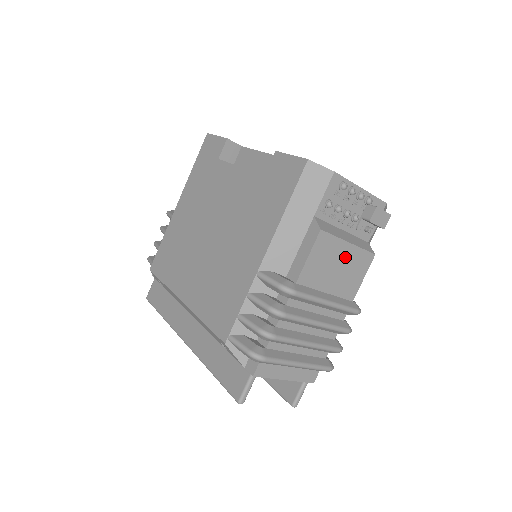
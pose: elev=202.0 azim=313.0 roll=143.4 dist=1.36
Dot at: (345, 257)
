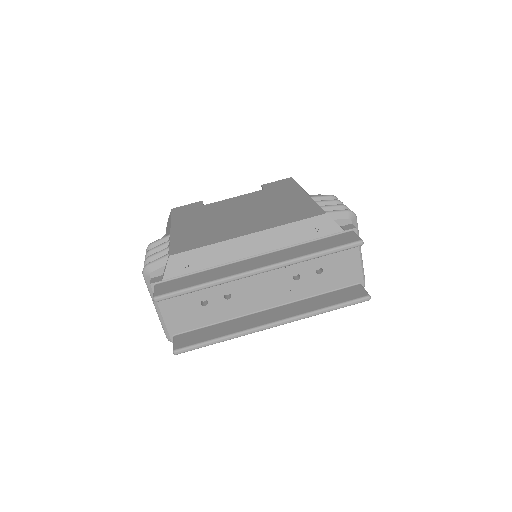
Dot at: occluded
